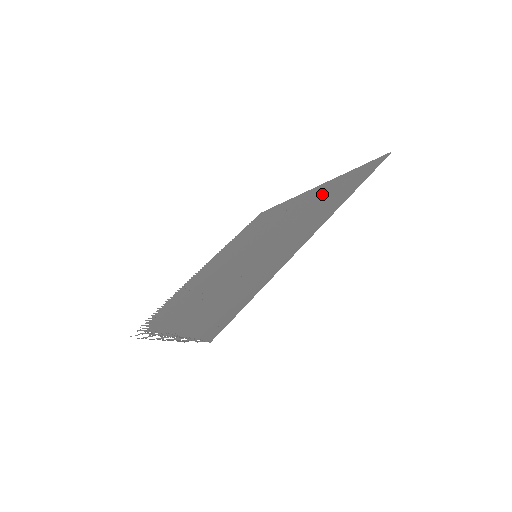
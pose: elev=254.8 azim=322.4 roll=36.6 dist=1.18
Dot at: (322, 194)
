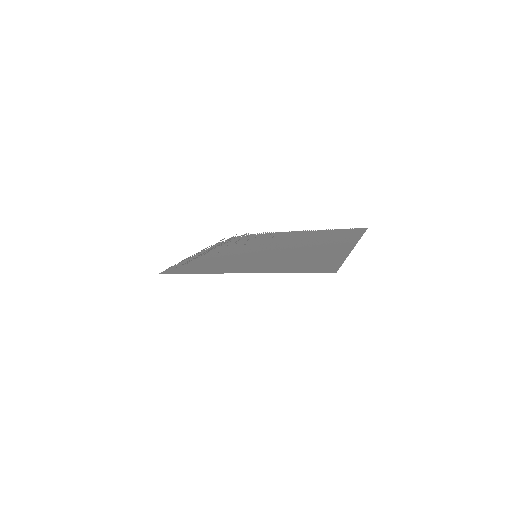
Dot at: (318, 257)
